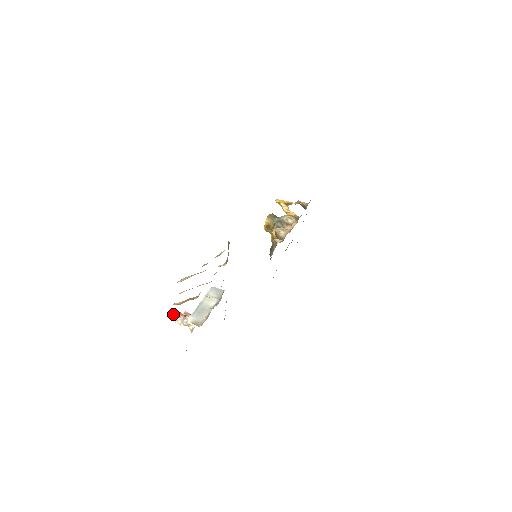
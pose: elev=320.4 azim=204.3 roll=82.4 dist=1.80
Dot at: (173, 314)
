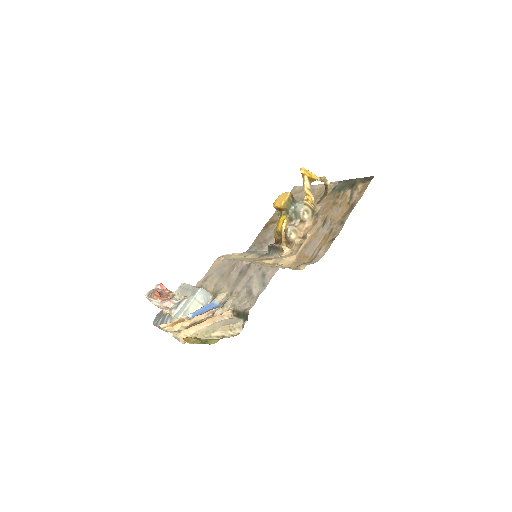
Dot at: (150, 296)
